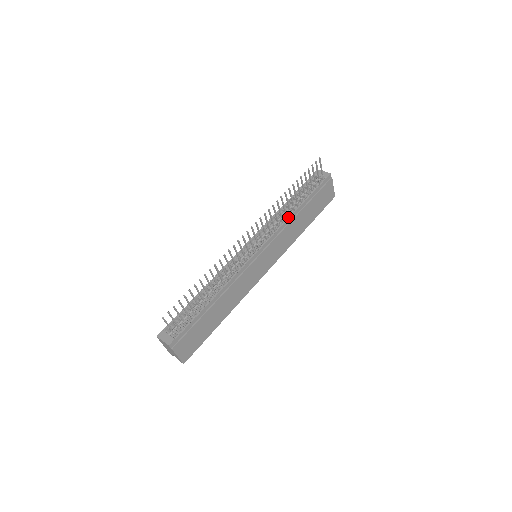
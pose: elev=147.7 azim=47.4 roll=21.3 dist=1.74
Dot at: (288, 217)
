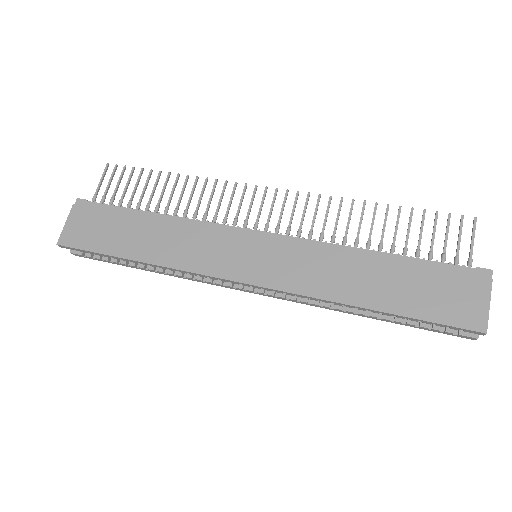
Dot at: (346, 246)
